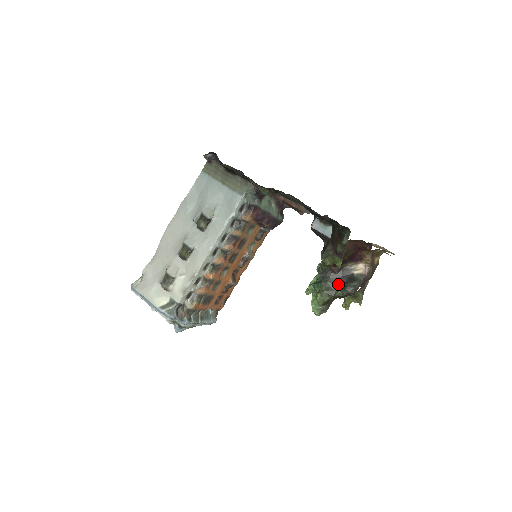
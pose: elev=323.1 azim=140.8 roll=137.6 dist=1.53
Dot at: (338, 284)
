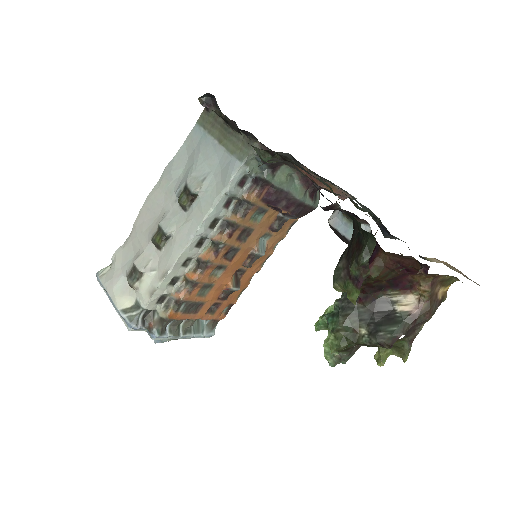
Dot at: (365, 324)
